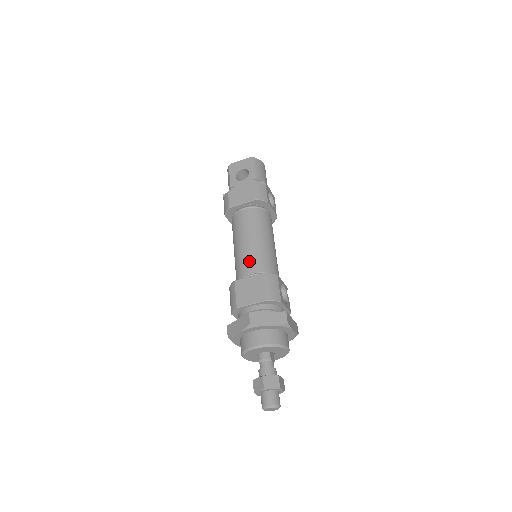
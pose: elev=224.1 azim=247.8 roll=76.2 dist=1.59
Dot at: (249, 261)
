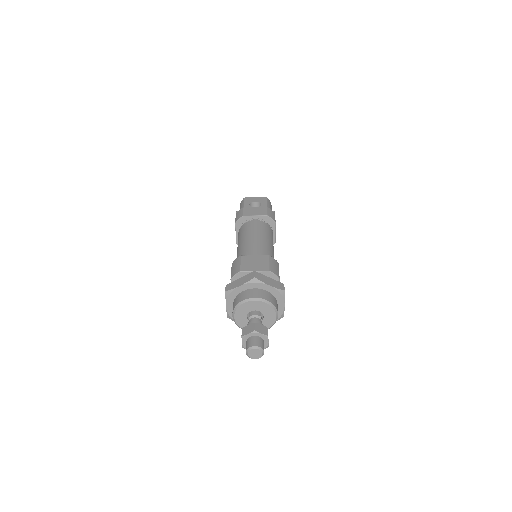
Dot at: (255, 248)
